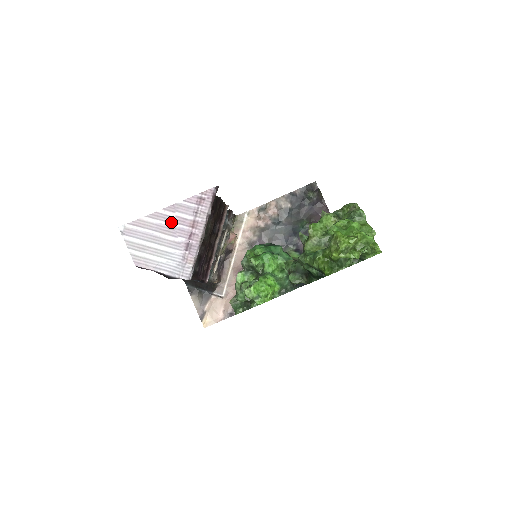
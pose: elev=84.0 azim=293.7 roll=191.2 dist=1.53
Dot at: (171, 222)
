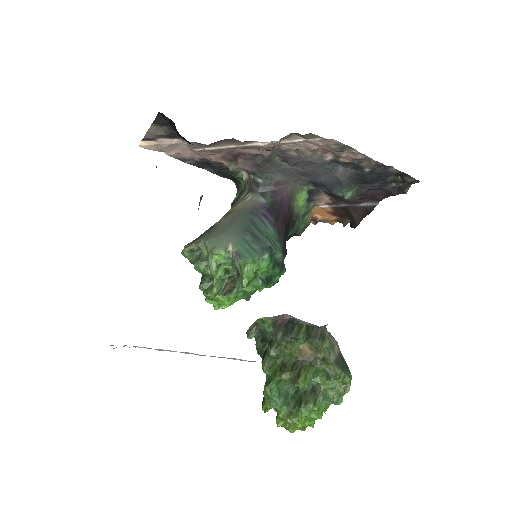
Dot at: occluded
